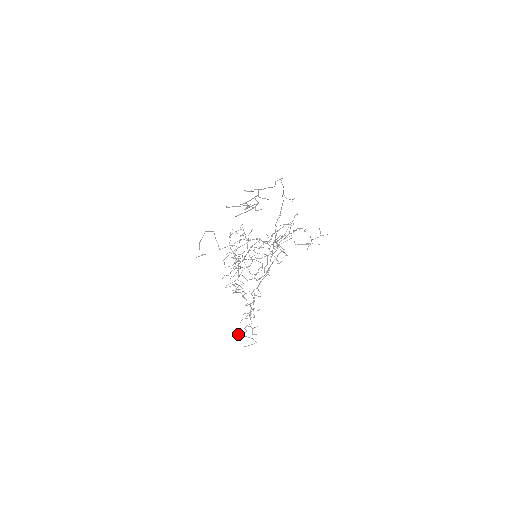
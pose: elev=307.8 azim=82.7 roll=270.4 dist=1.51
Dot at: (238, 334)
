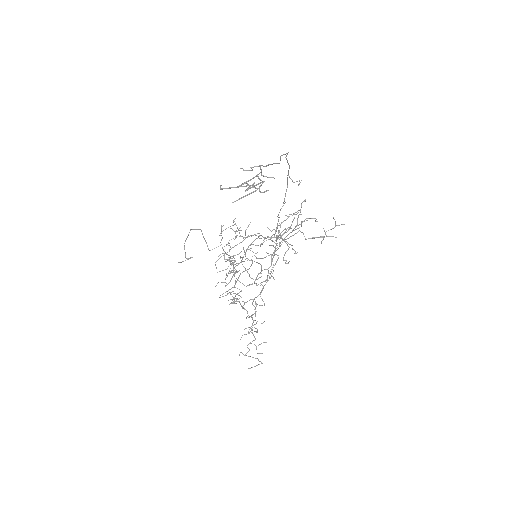
Dot at: (239, 354)
